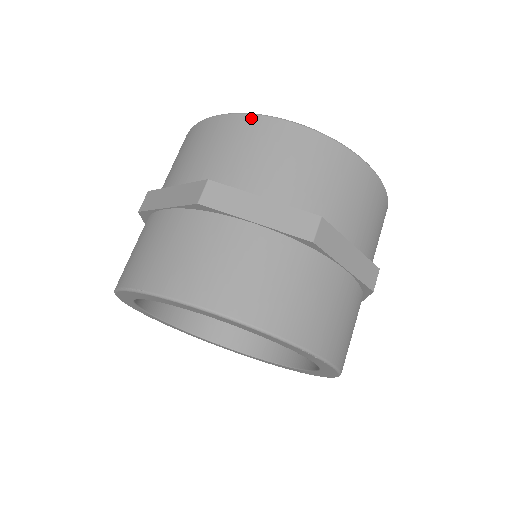
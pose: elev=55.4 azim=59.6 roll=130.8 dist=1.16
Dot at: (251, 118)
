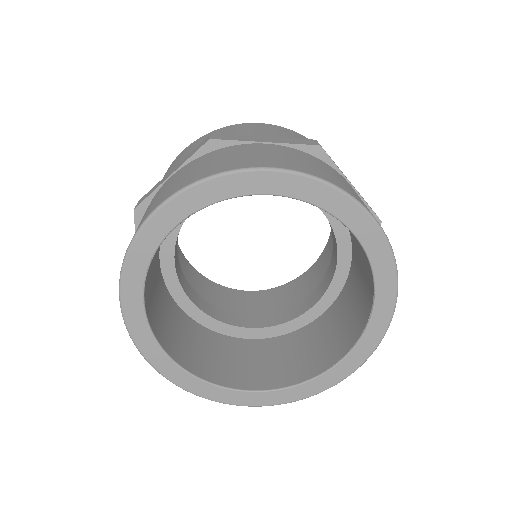
Dot at: occluded
